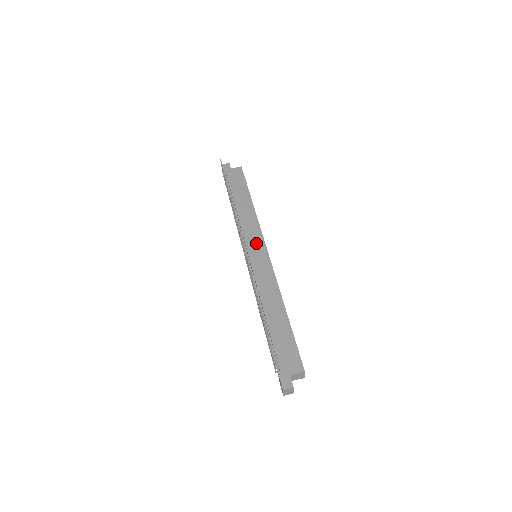
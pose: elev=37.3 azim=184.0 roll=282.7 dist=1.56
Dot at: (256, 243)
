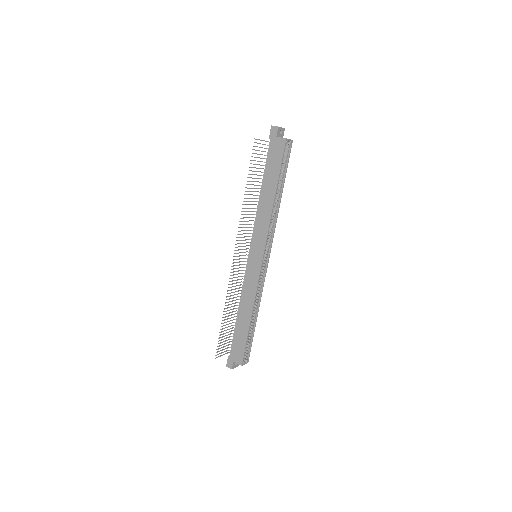
Dot at: (258, 246)
